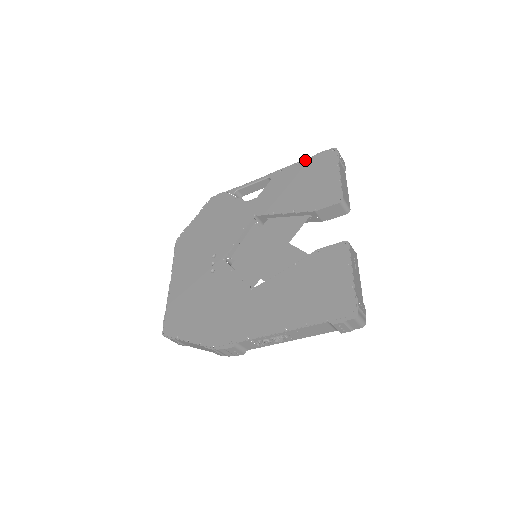
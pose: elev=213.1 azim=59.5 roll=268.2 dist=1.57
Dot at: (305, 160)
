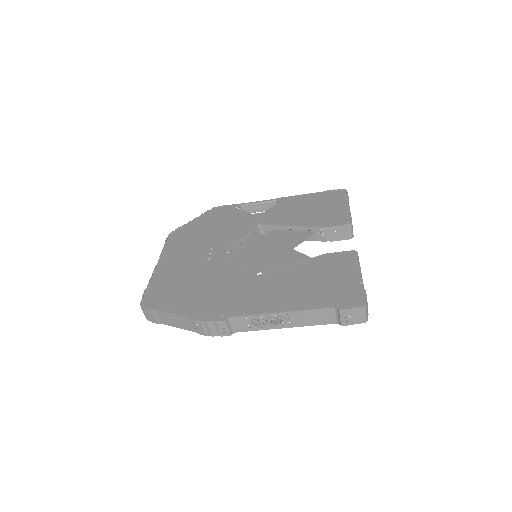
Dot at: (315, 193)
